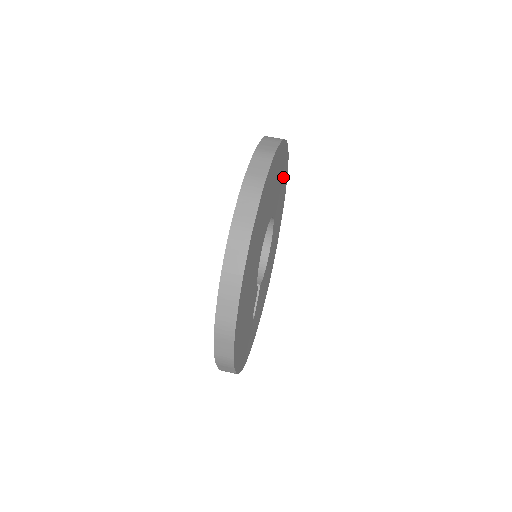
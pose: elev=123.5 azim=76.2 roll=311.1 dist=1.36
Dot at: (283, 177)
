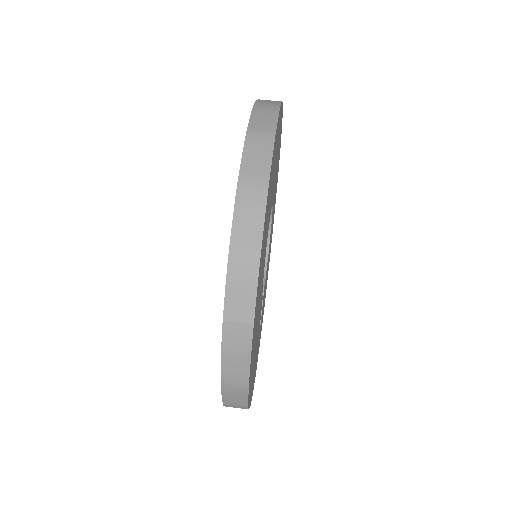
Dot at: occluded
